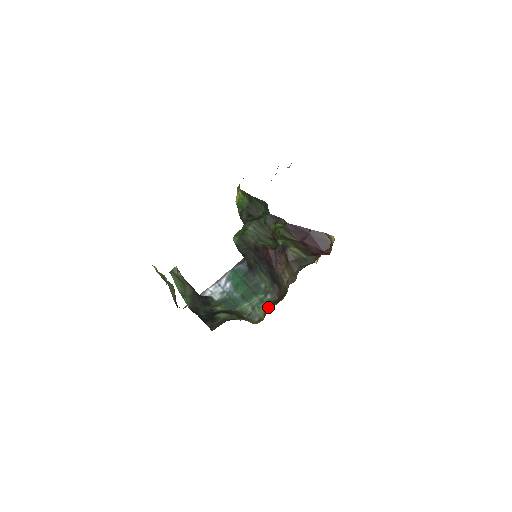
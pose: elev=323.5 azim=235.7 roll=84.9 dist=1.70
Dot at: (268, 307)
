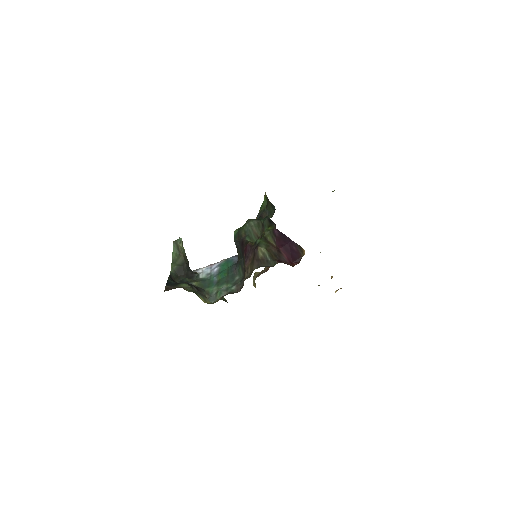
Dot at: occluded
